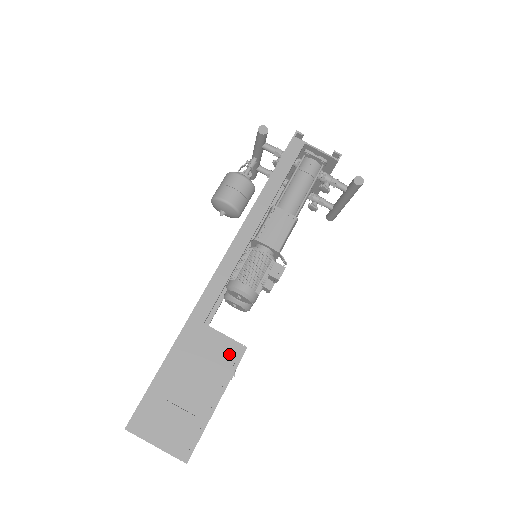
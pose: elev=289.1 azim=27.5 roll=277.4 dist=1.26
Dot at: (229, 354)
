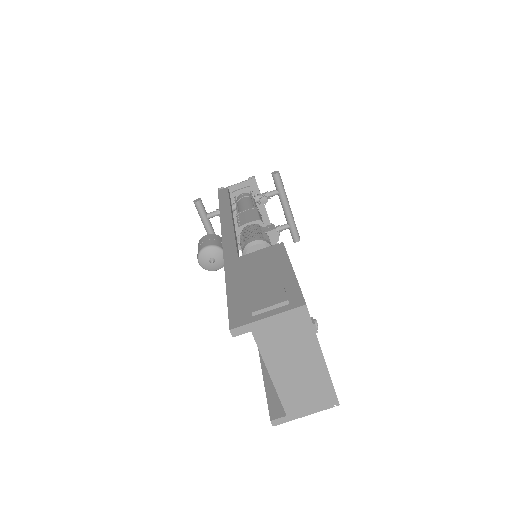
Dot at: (273, 252)
